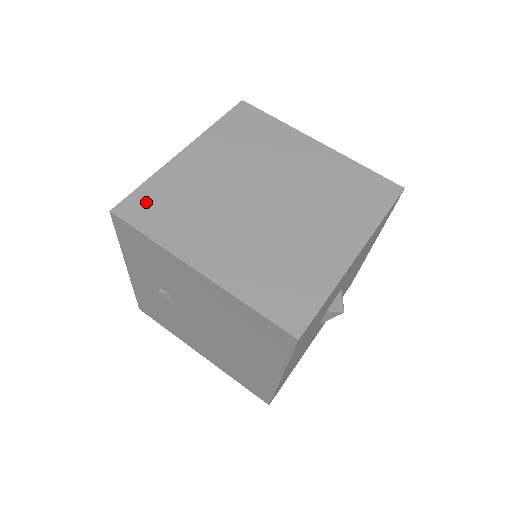
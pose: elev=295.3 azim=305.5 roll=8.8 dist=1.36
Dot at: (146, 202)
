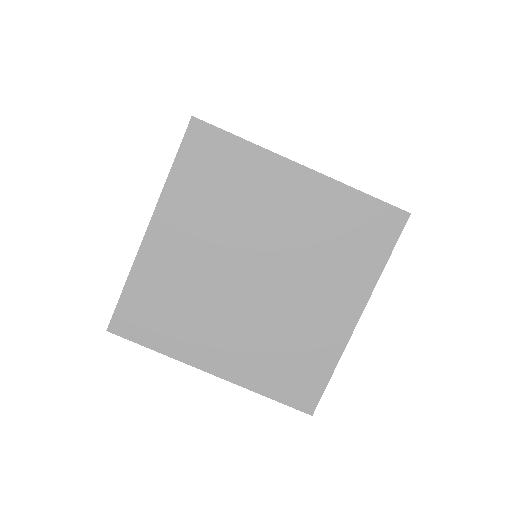
Dot at: (136, 311)
